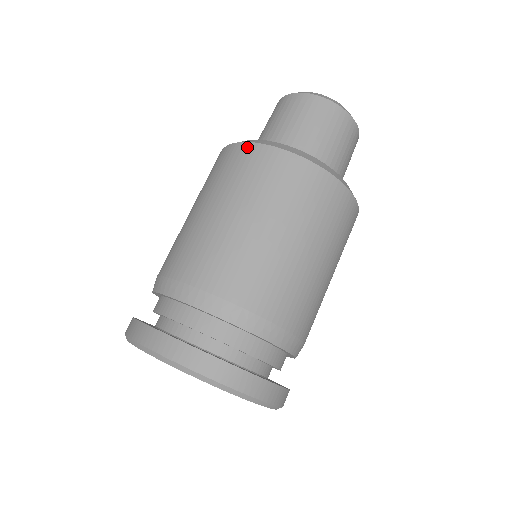
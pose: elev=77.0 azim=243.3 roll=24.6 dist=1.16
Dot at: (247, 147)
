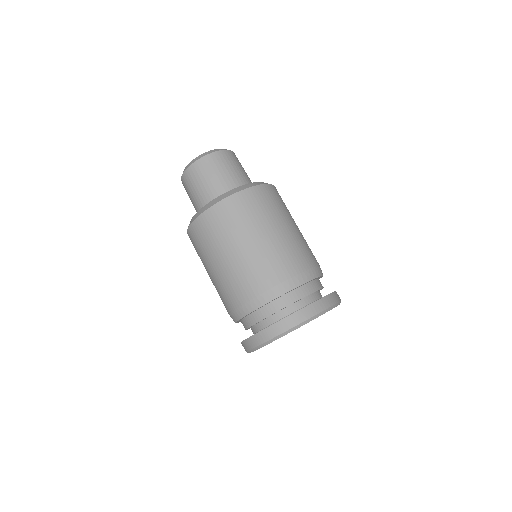
Dot at: (192, 227)
